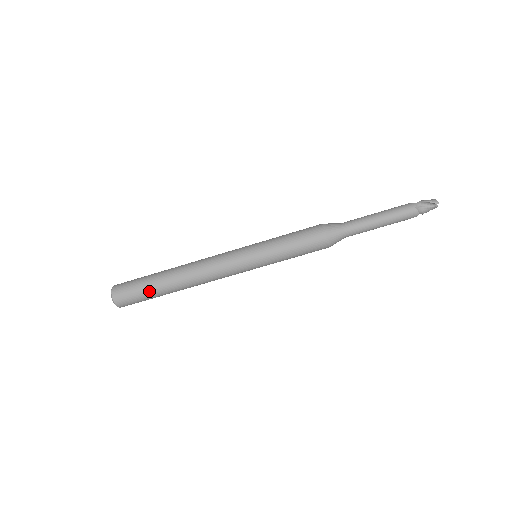
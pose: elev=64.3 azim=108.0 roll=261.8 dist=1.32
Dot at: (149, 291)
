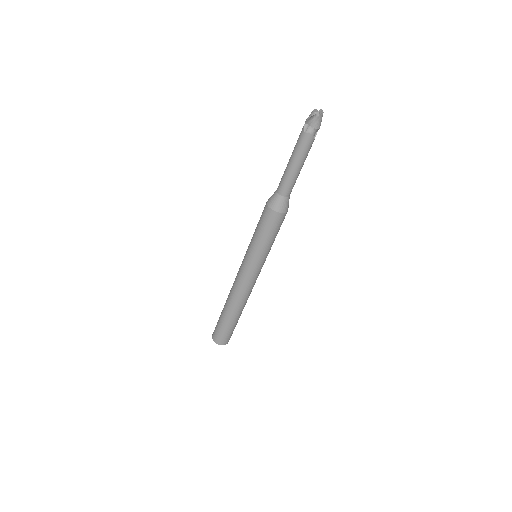
Dot at: (225, 325)
